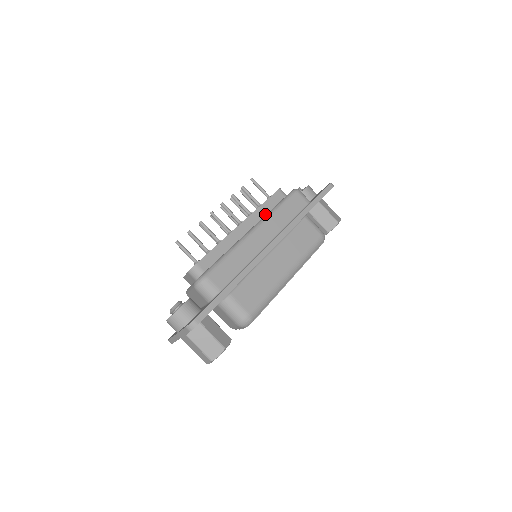
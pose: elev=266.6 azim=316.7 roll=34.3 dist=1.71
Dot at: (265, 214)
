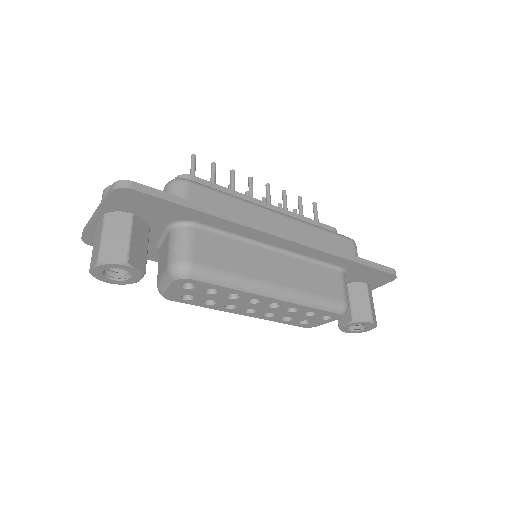
Dot at: occluded
